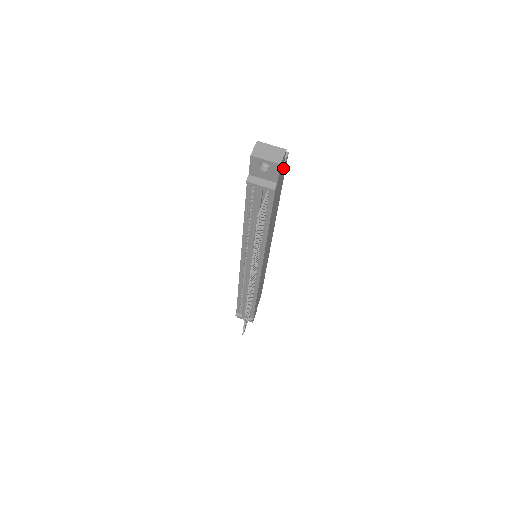
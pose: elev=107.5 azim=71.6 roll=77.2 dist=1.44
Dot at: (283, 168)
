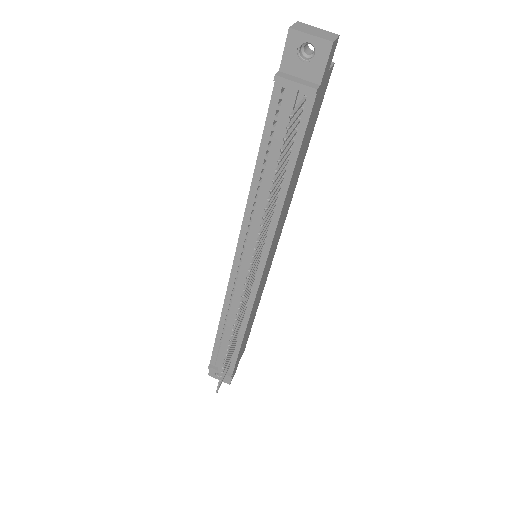
Dot at: (326, 79)
